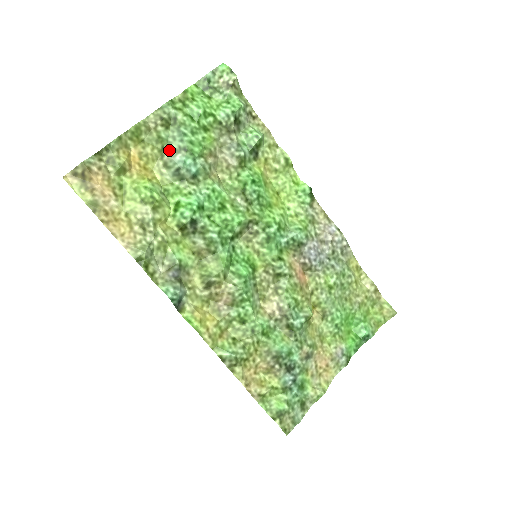
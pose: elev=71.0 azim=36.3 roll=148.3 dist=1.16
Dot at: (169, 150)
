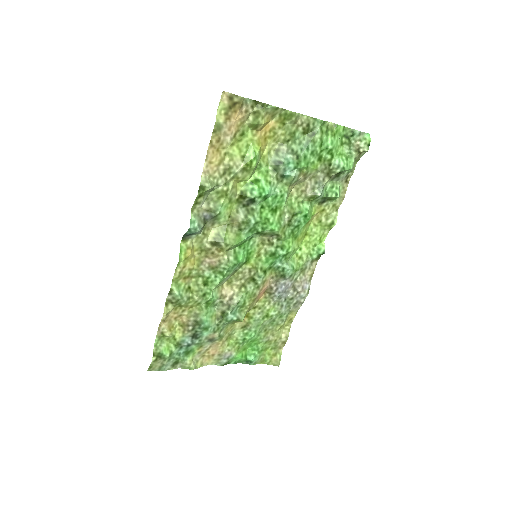
Dot at: (290, 146)
